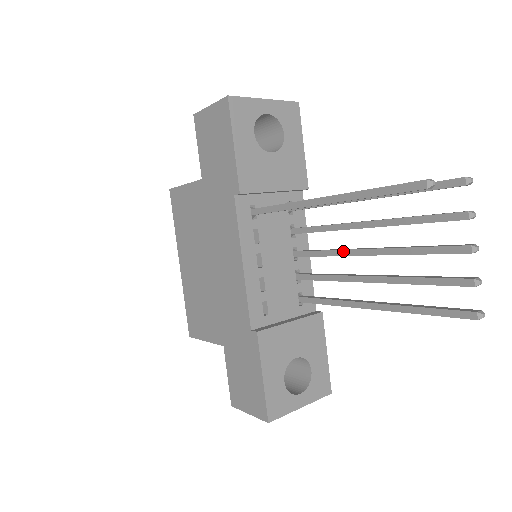
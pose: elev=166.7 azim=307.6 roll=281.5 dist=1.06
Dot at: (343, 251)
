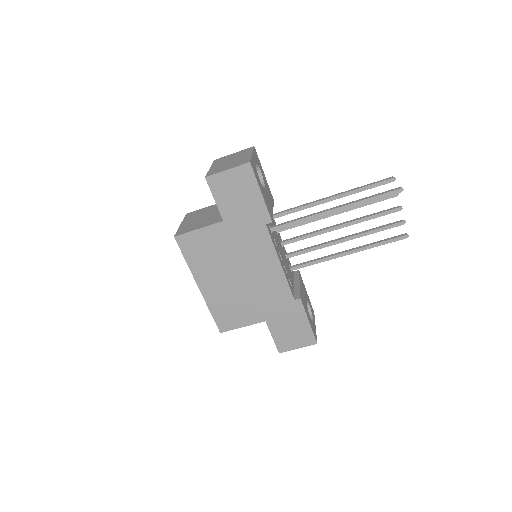
Dot at: (323, 231)
